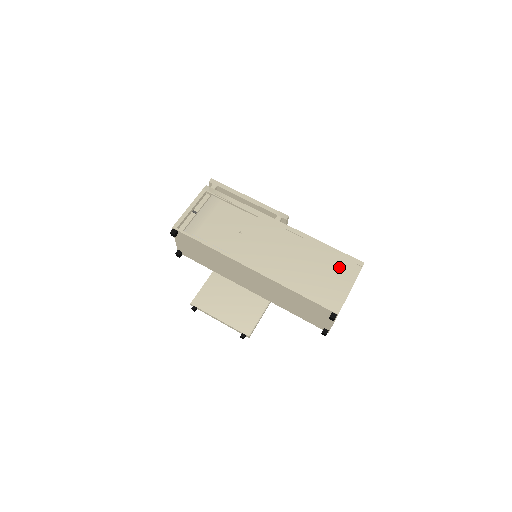
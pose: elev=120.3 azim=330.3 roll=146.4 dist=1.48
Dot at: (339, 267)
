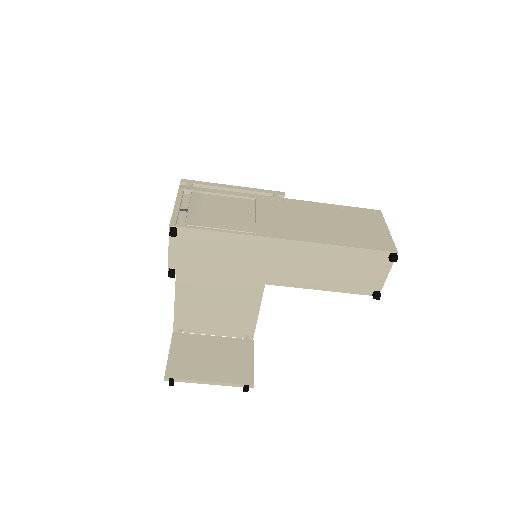
Dot at: (364, 218)
